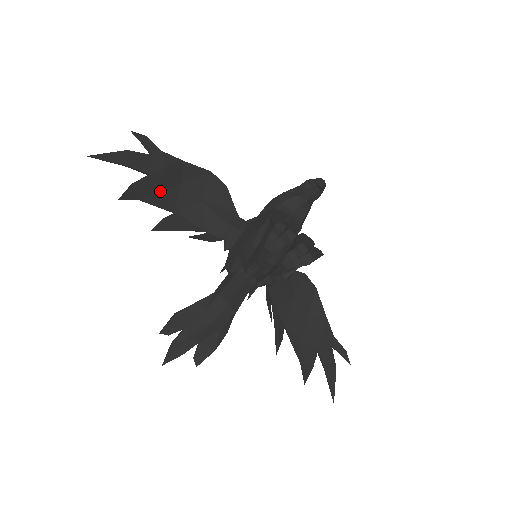
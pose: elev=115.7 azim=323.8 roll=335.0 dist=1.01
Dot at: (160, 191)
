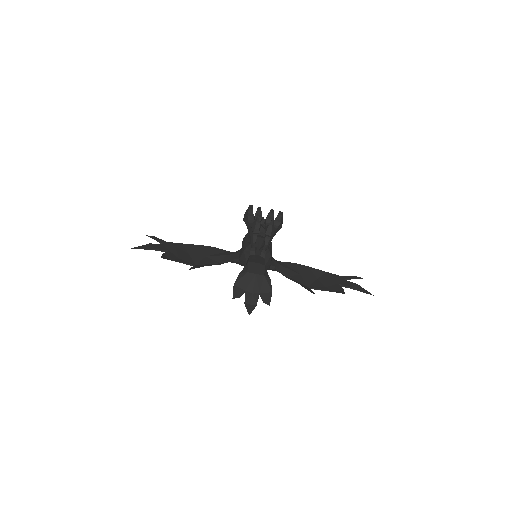
Dot at: (180, 258)
